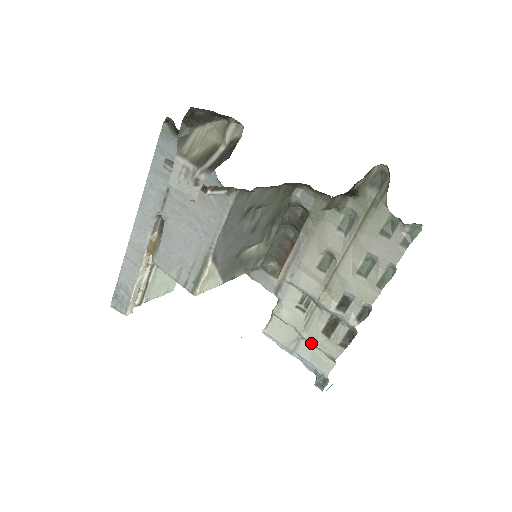
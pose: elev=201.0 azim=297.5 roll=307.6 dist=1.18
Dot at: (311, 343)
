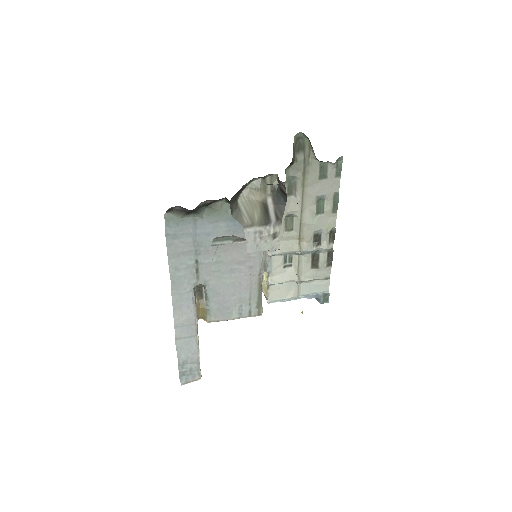
Dot at: (309, 281)
